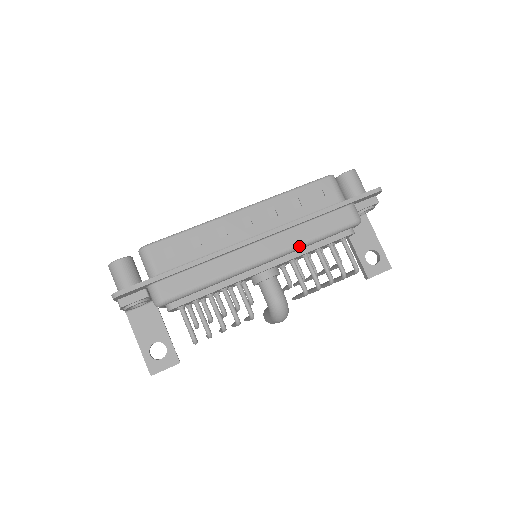
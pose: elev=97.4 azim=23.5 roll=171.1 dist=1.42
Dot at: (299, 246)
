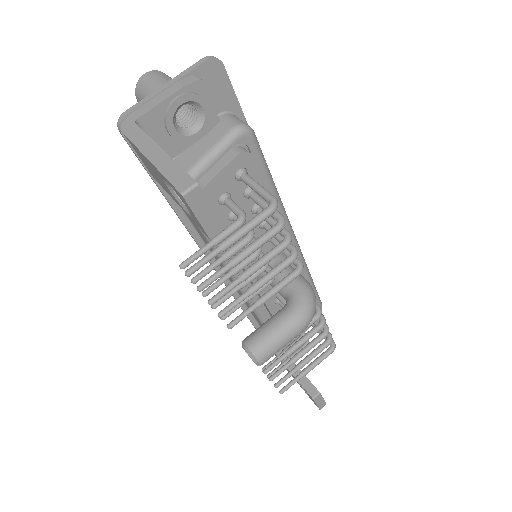
Dot at: occluded
